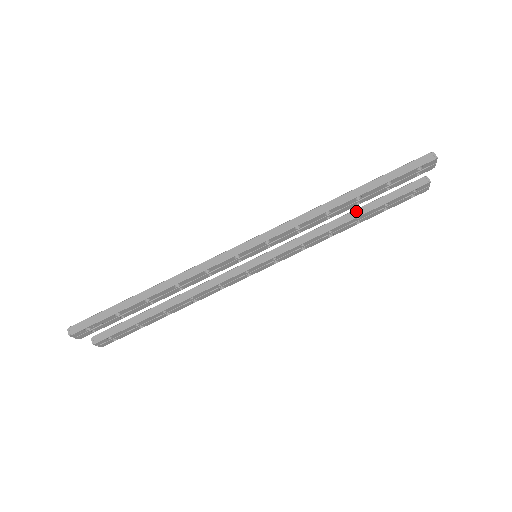
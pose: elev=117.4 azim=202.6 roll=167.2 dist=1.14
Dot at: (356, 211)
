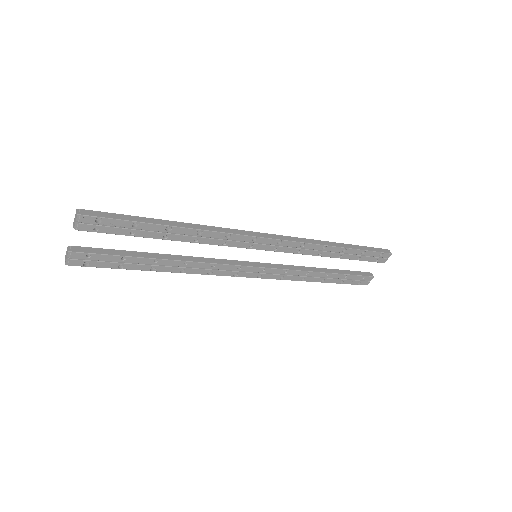
Dot at: (327, 269)
